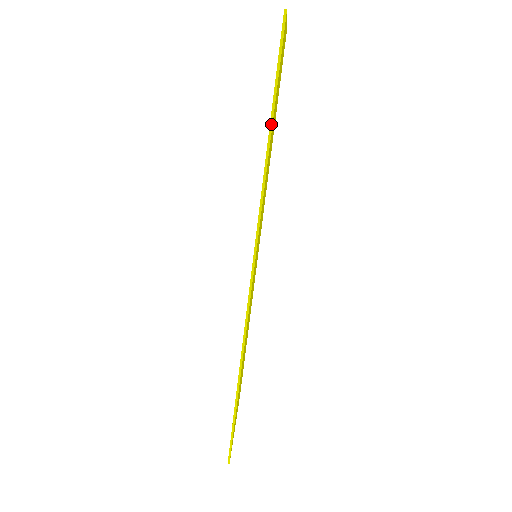
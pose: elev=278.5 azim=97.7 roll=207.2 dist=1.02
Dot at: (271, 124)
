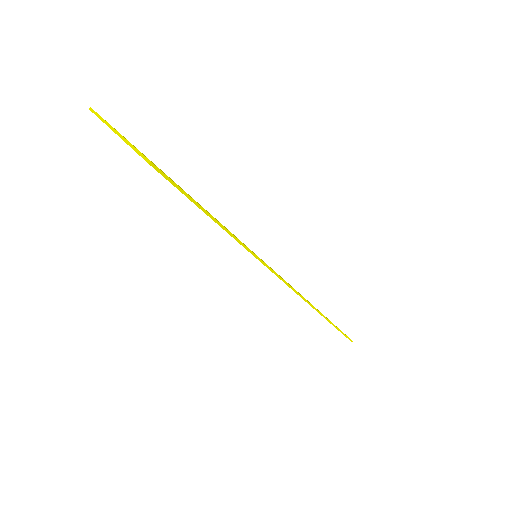
Dot at: (218, 224)
